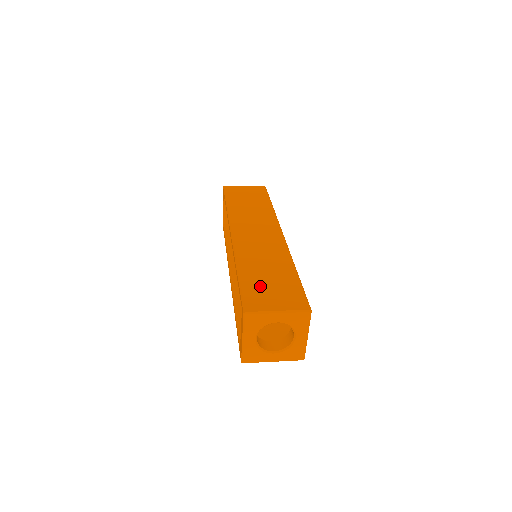
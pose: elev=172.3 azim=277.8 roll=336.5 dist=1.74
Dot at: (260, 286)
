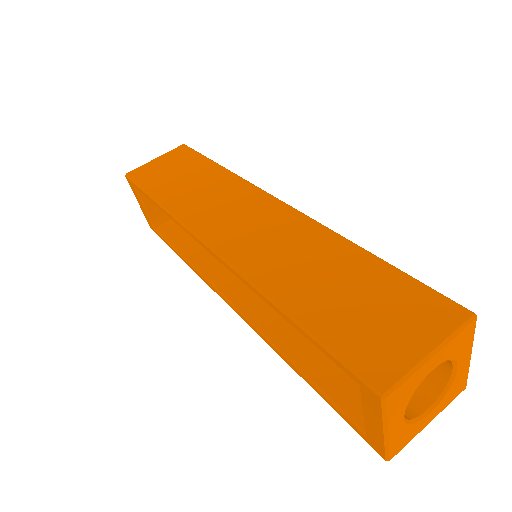
Dot at: (349, 318)
